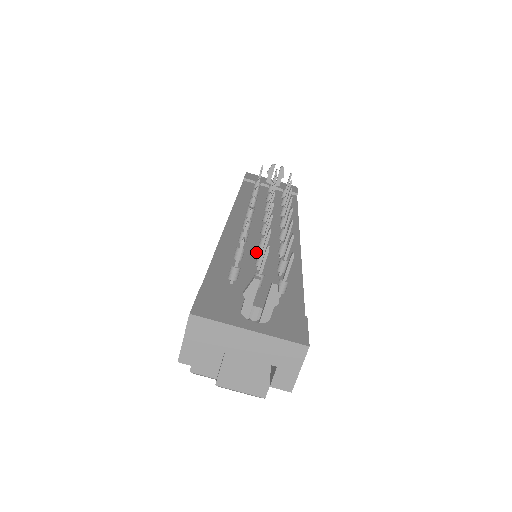
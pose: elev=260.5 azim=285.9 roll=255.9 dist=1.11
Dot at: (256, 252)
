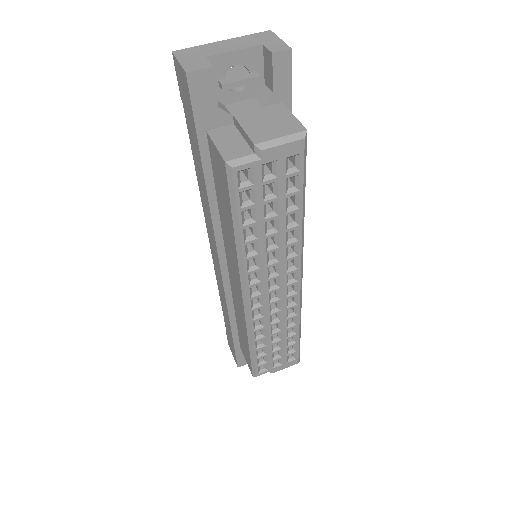
Dot at: occluded
